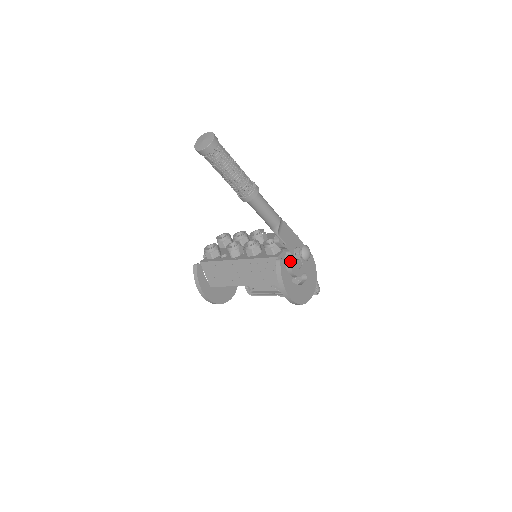
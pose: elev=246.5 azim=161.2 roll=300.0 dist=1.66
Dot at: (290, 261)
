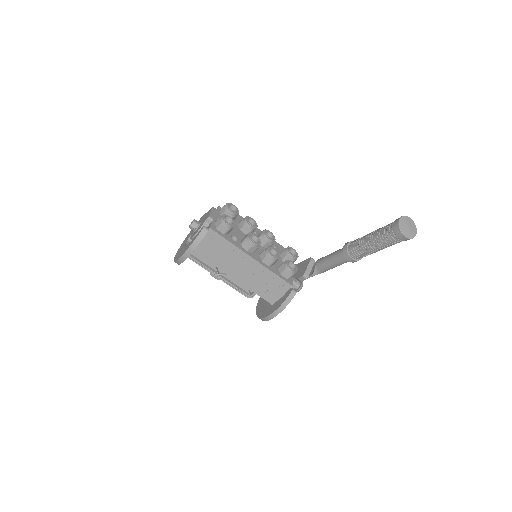
Dot at: occluded
